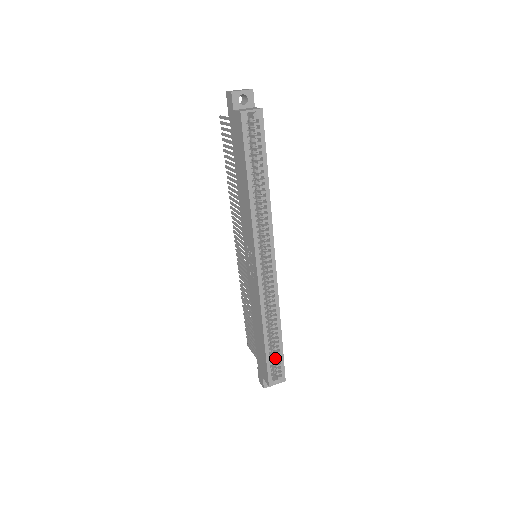
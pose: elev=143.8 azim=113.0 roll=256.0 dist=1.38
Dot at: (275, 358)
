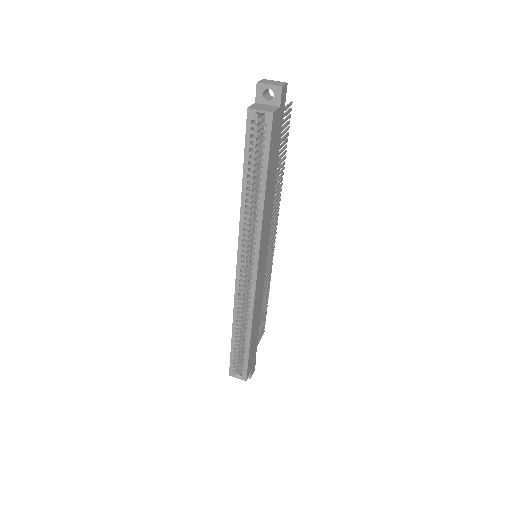
Dot at: occluded
